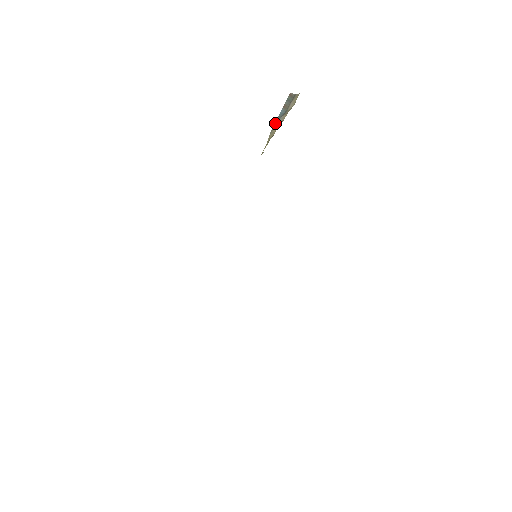
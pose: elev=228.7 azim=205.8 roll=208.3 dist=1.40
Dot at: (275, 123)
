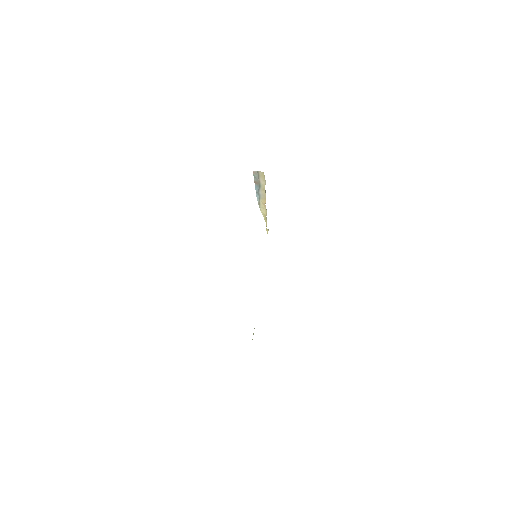
Dot at: (257, 198)
